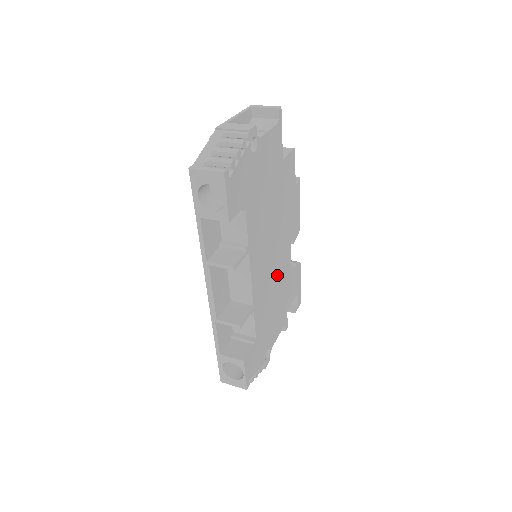
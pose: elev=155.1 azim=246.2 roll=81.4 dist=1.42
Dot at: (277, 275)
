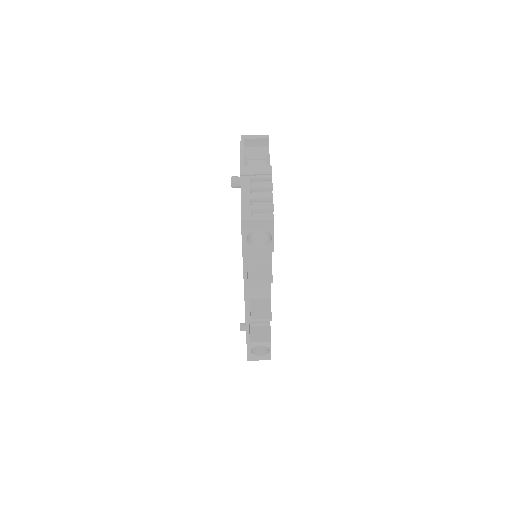
Dot at: occluded
